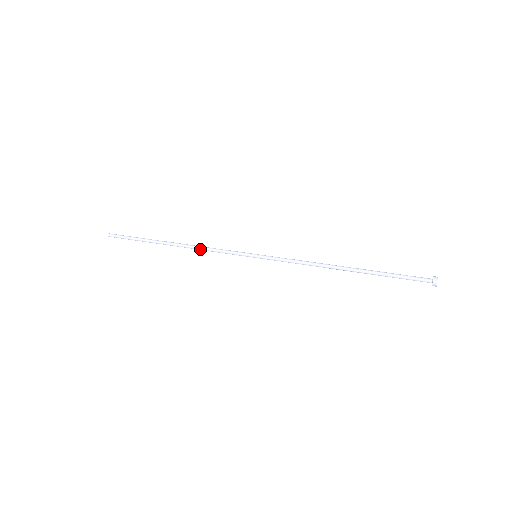
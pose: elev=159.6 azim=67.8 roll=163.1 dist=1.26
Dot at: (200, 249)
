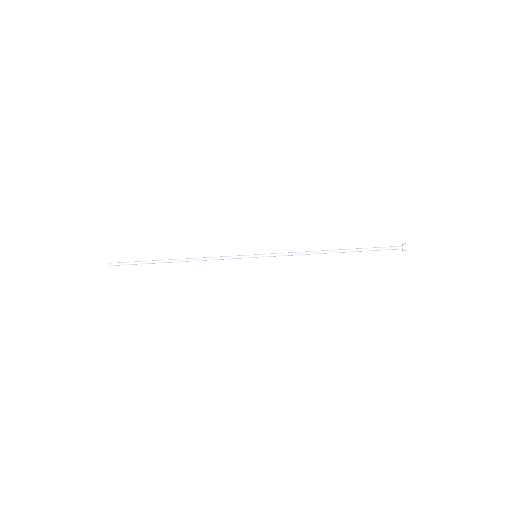
Dot at: (203, 258)
